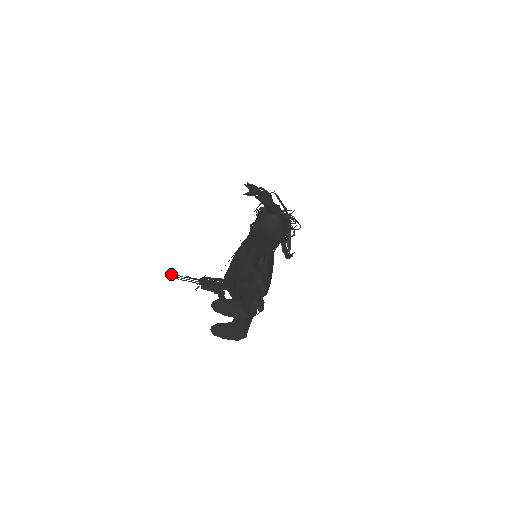
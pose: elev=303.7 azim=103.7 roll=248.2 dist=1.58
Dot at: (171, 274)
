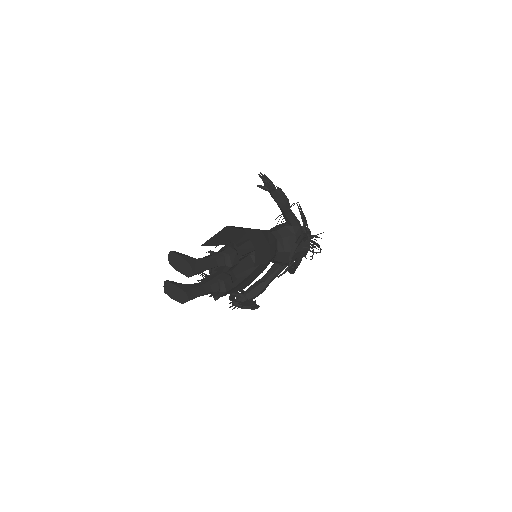
Dot at: occluded
